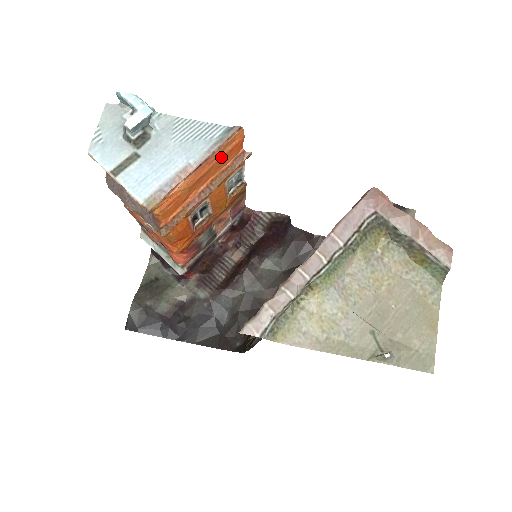
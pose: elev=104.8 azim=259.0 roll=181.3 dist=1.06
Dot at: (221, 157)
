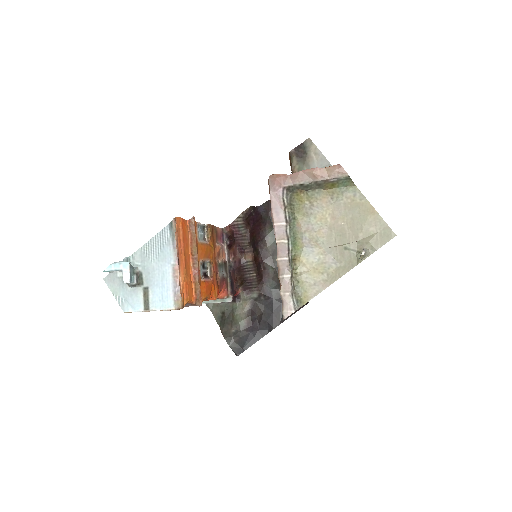
Dot at: (183, 241)
